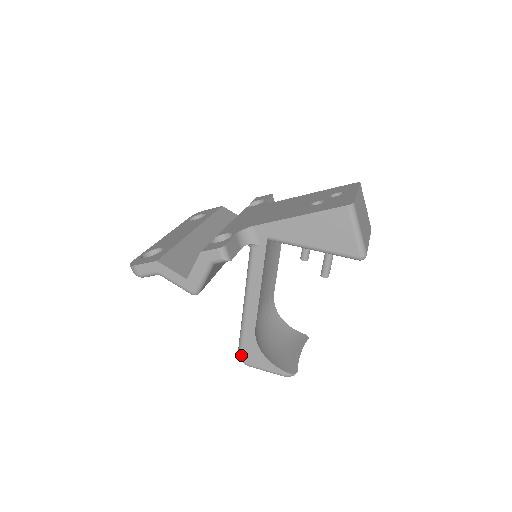
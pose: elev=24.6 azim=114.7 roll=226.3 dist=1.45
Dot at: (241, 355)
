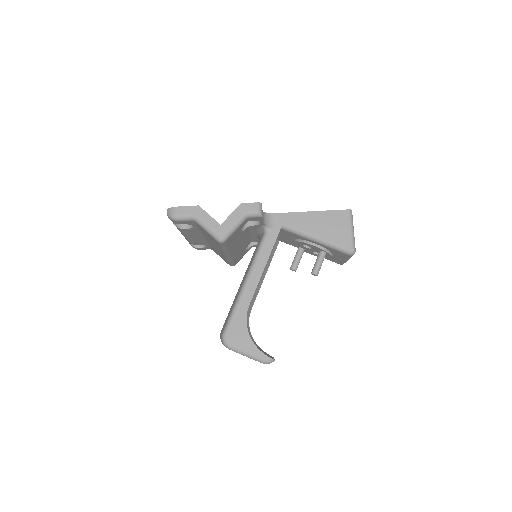
Dot at: (226, 334)
